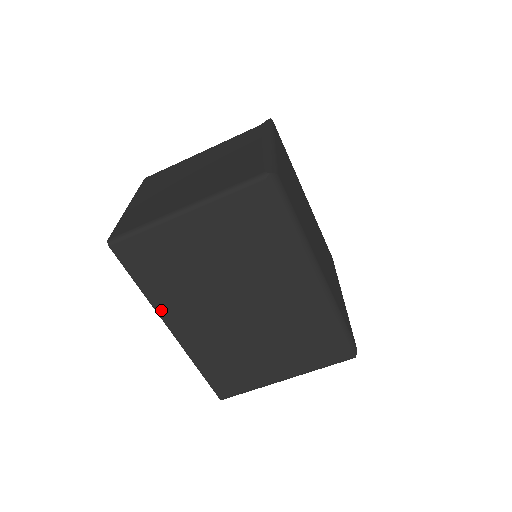
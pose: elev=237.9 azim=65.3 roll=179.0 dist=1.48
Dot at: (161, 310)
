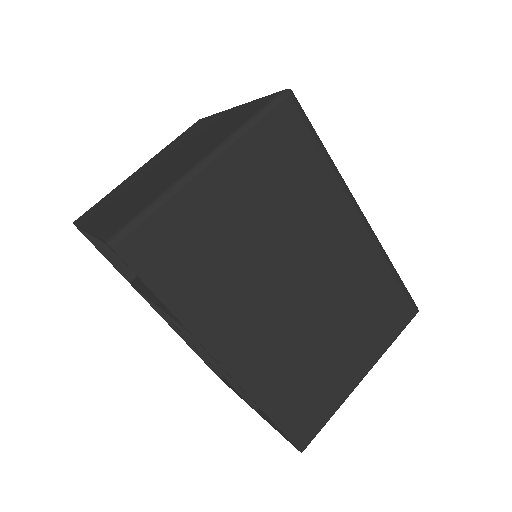
Dot at: (202, 333)
